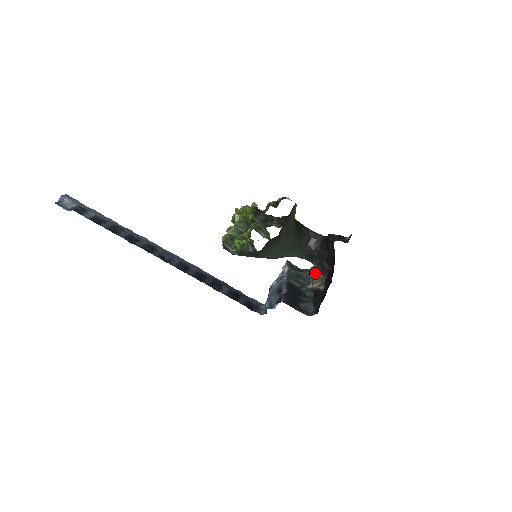
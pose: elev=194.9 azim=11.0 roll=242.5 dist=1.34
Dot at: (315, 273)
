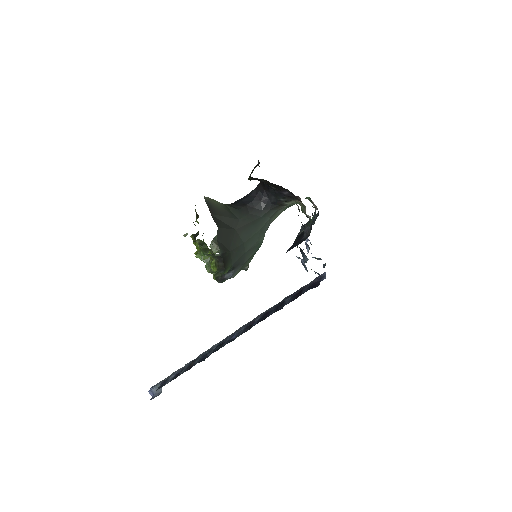
Dot at: occluded
